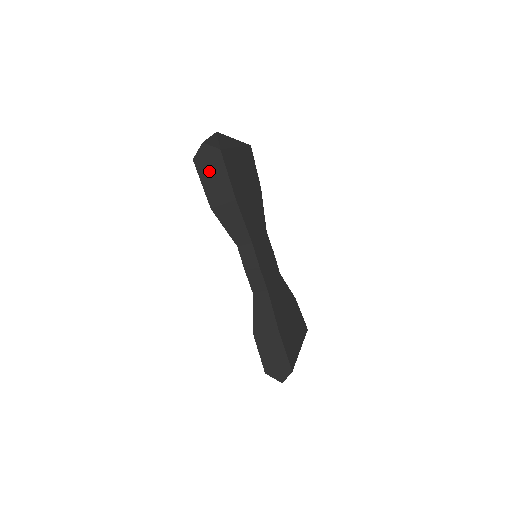
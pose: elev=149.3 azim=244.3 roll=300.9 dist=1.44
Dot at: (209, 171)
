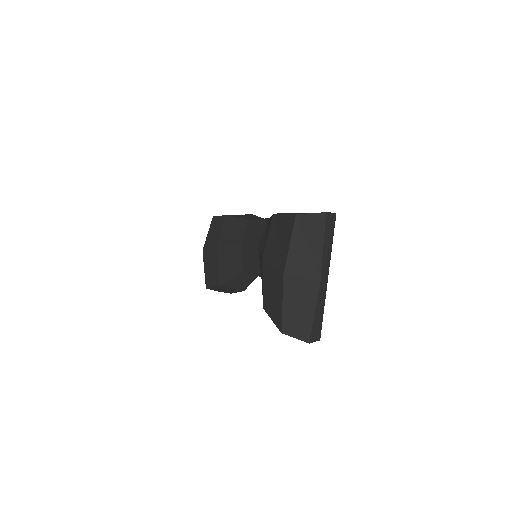
Dot at: occluded
